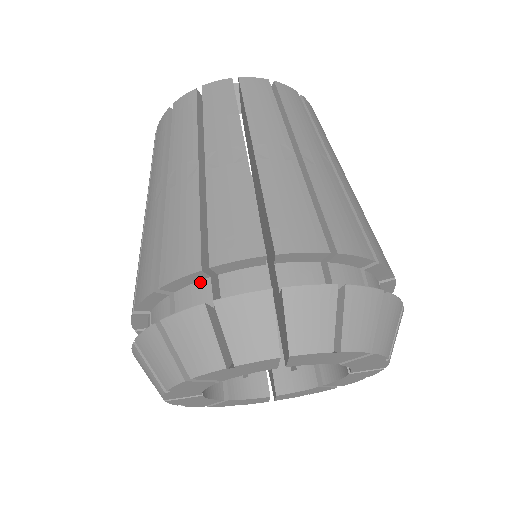
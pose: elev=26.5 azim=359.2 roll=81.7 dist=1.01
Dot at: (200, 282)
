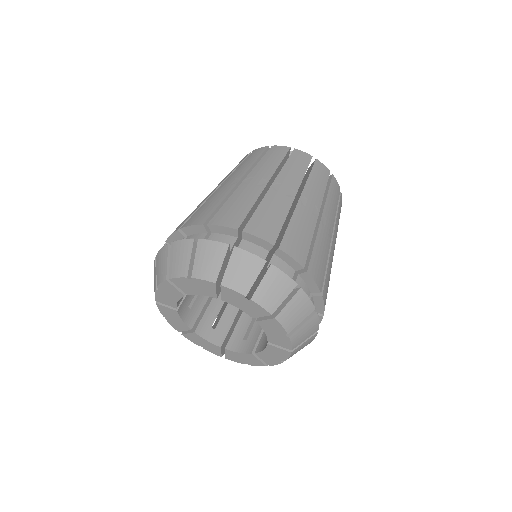
Dot at: (201, 233)
